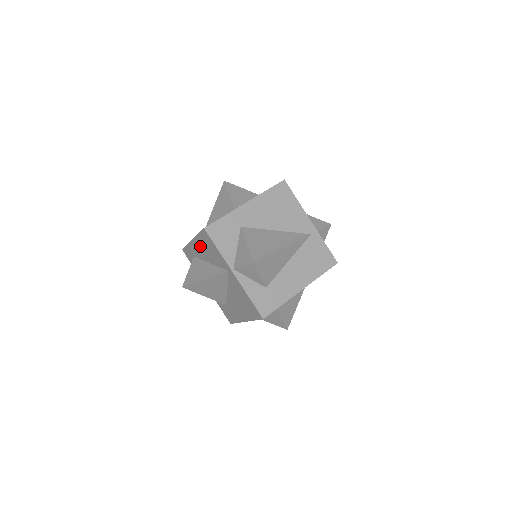
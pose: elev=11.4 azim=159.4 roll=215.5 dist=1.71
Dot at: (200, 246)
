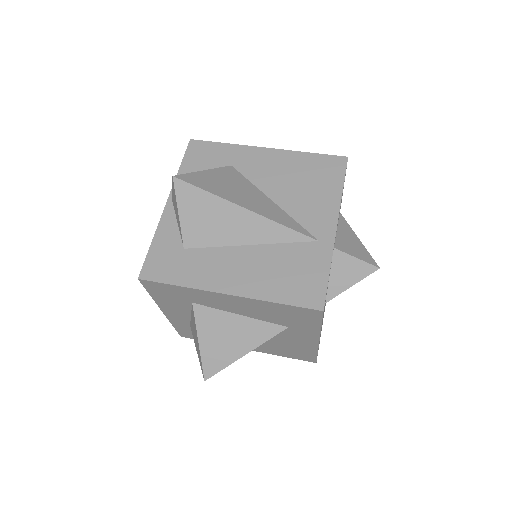
Dot at: occluded
